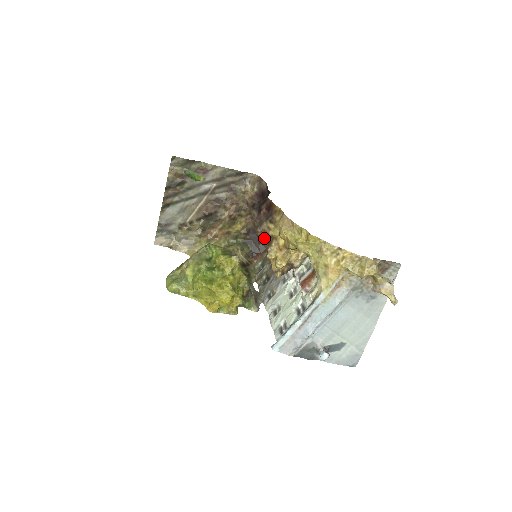
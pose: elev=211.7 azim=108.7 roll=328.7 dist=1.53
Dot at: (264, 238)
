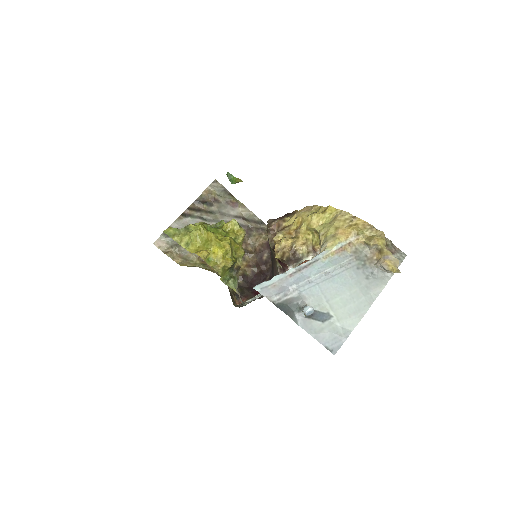
Dot at: (274, 234)
